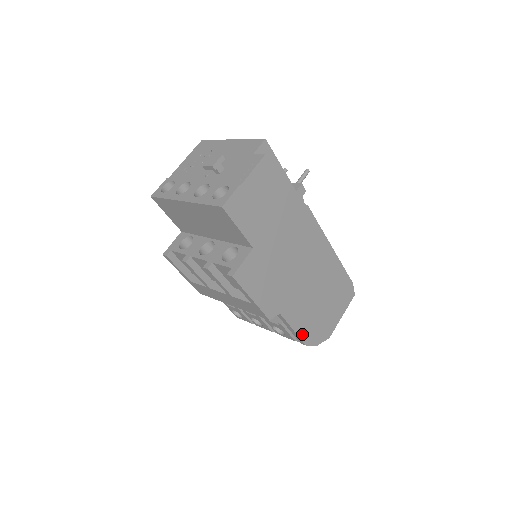
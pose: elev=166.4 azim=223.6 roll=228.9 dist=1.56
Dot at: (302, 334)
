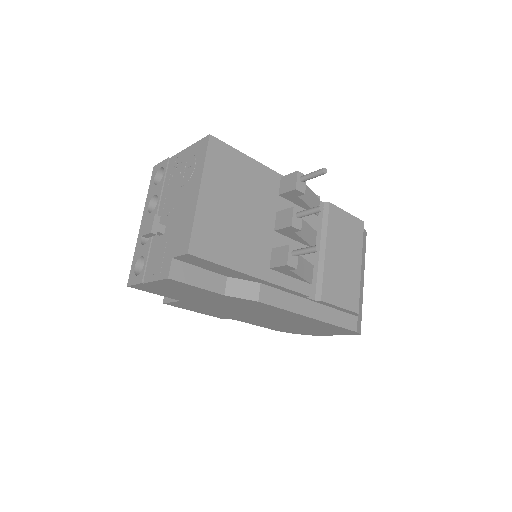
Dot at: (270, 328)
